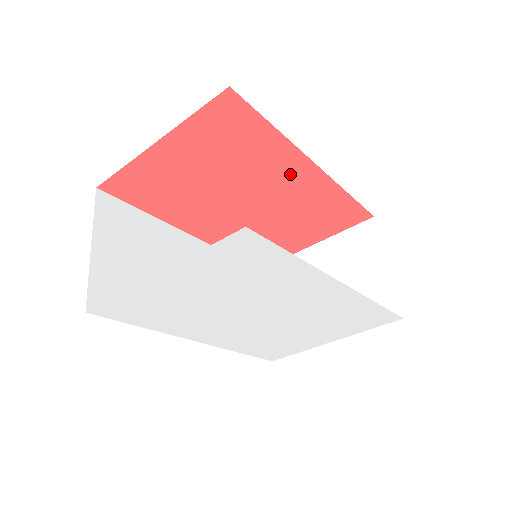
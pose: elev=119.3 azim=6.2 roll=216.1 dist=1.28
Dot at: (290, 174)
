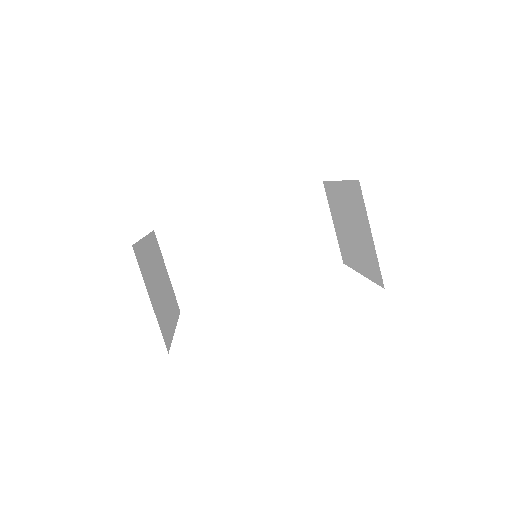
Dot at: occluded
